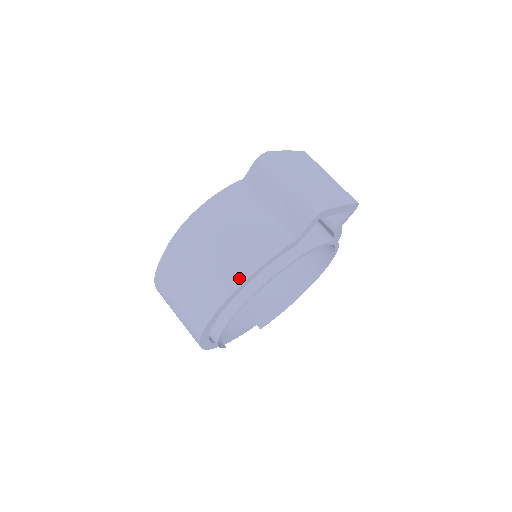
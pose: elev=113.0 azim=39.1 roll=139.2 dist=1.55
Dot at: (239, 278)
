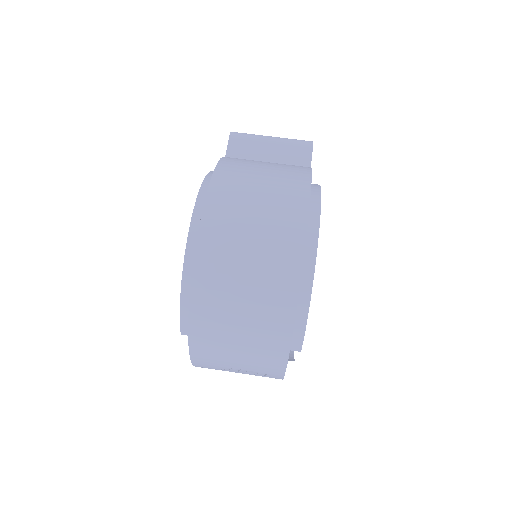
Dot at: (304, 186)
